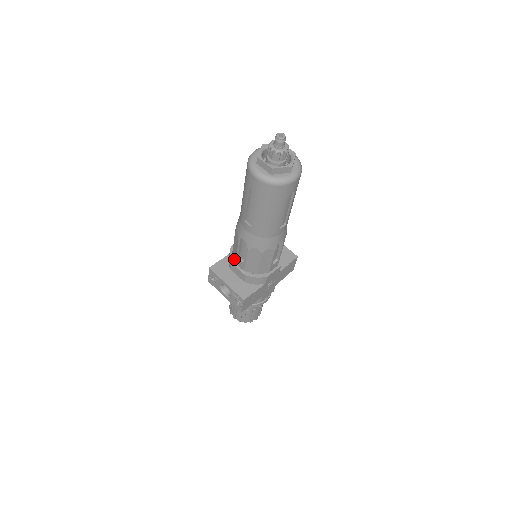
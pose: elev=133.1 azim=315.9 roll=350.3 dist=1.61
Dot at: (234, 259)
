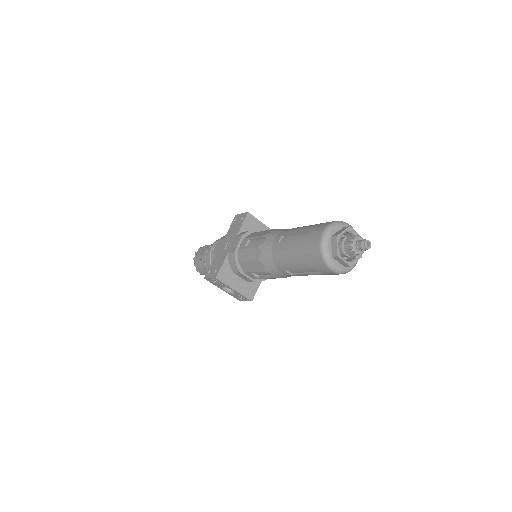
Dot at: (243, 270)
